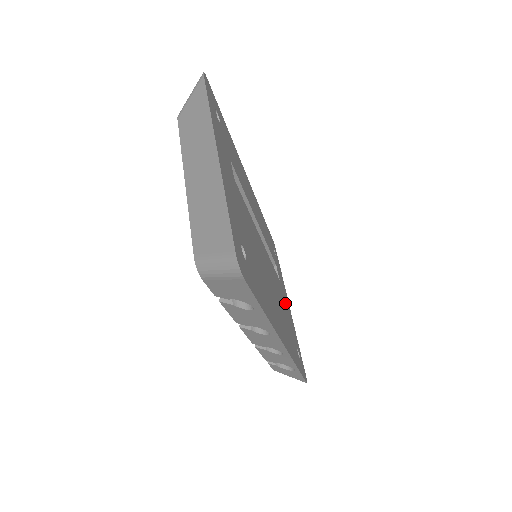
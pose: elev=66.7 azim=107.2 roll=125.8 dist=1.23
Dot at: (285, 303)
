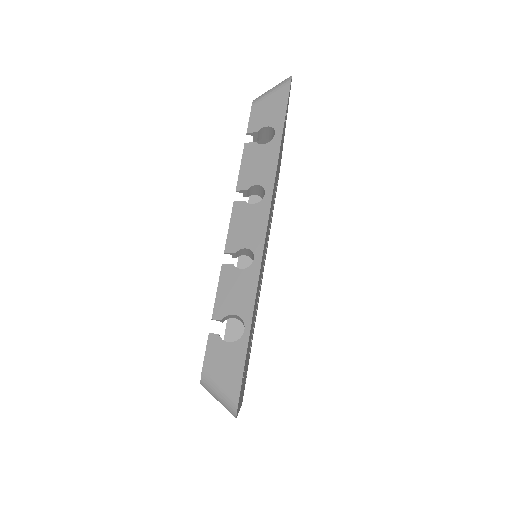
Dot at: occluded
